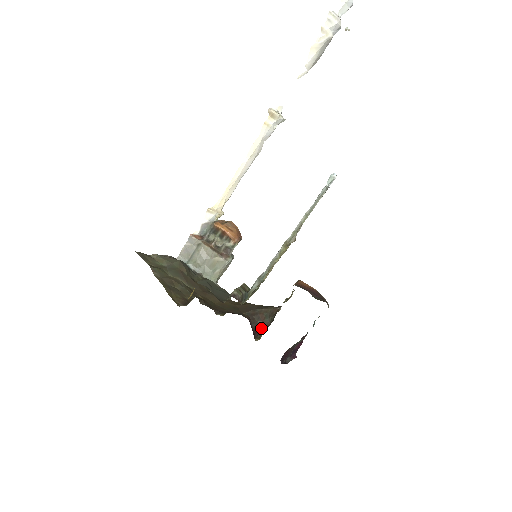
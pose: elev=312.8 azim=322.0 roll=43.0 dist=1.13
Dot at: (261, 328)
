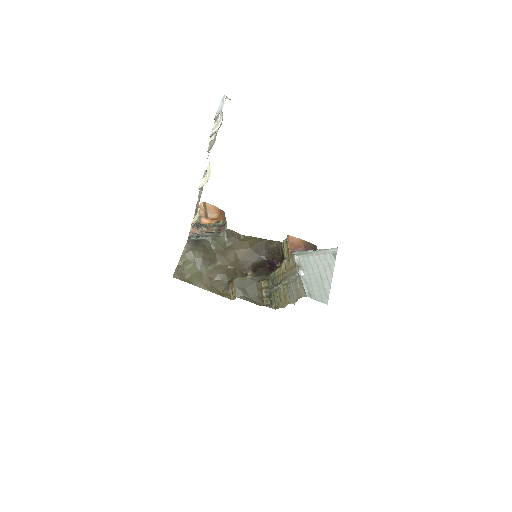
Dot at: (276, 257)
